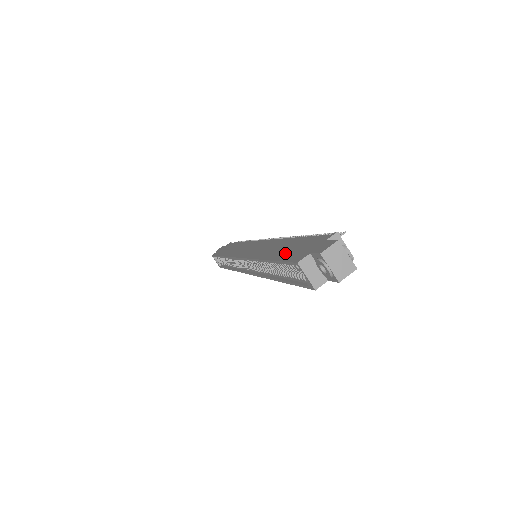
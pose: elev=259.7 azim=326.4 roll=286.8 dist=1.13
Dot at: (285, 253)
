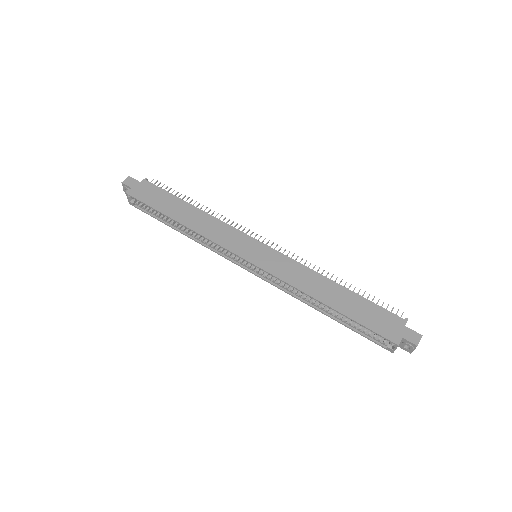
Dot at: (360, 315)
